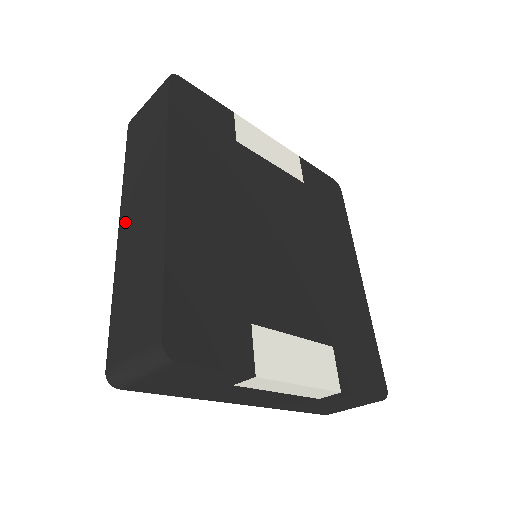
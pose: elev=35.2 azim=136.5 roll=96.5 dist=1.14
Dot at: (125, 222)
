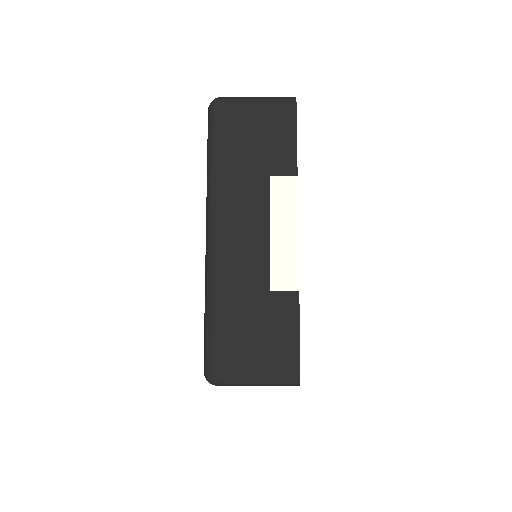
Dot at: occluded
